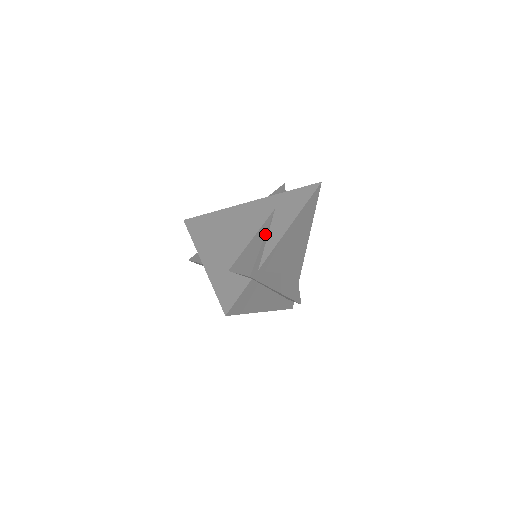
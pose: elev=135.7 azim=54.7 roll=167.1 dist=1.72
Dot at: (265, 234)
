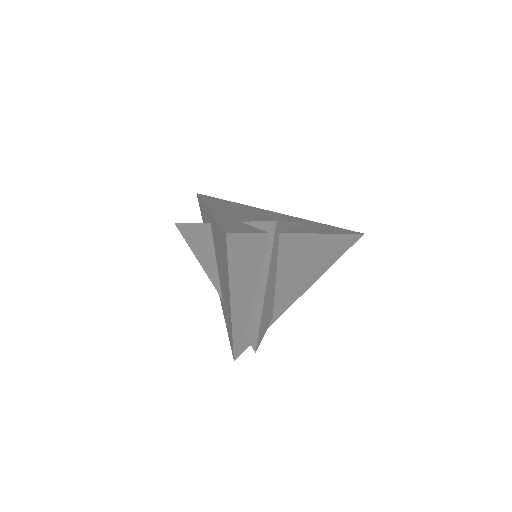
Dot at: occluded
